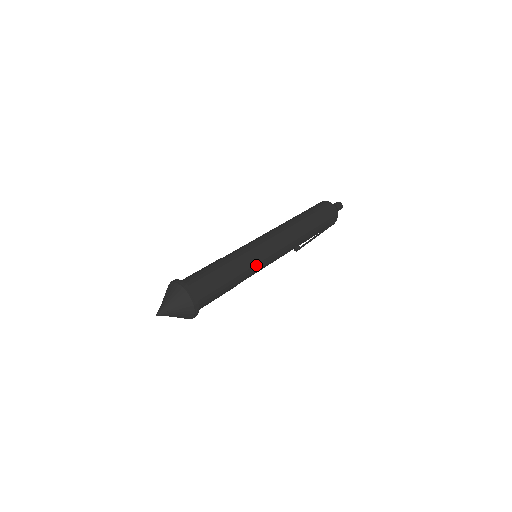
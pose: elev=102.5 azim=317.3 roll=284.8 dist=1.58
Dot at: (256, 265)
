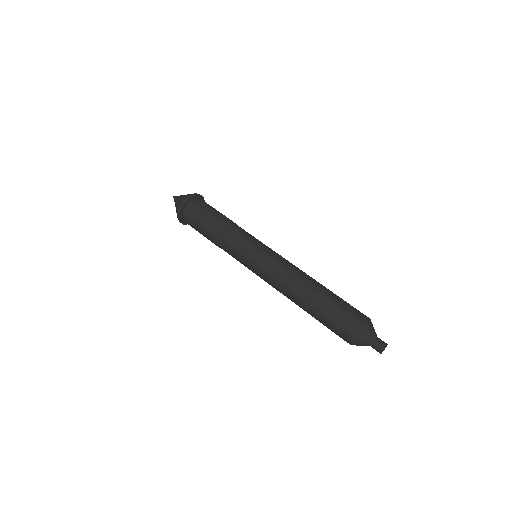
Dot at: (248, 237)
